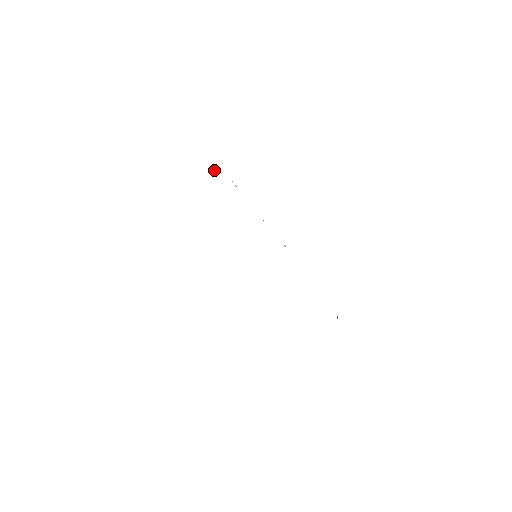
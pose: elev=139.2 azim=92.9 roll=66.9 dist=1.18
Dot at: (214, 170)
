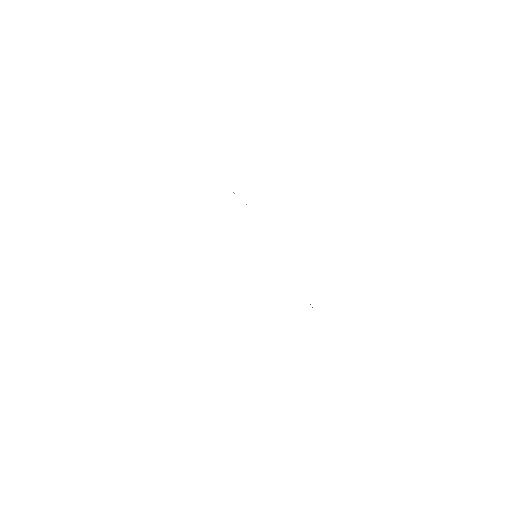
Dot at: occluded
